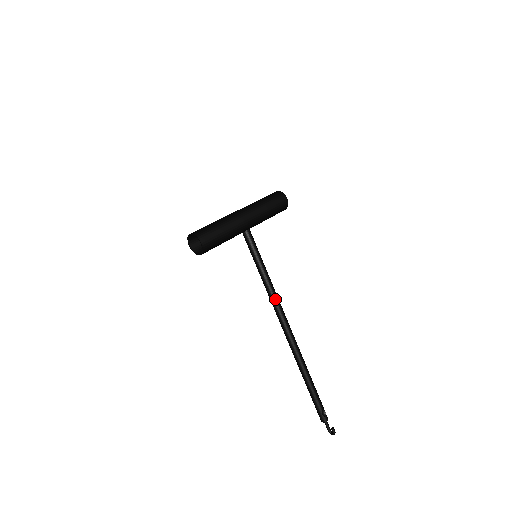
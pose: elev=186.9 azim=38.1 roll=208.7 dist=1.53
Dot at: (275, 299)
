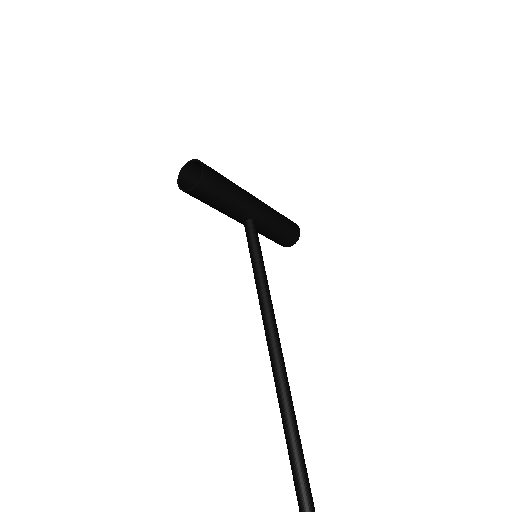
Dot at: (273, 320)
